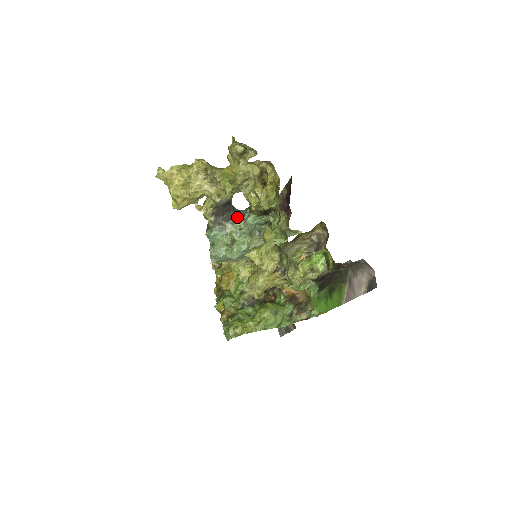
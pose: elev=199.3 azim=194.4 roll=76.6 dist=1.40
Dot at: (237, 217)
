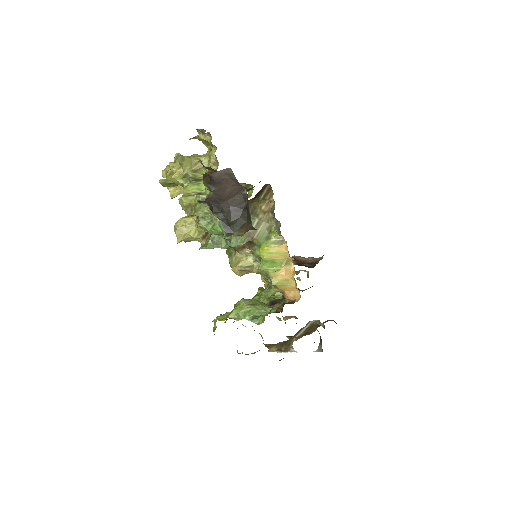
Dot at: occluded
